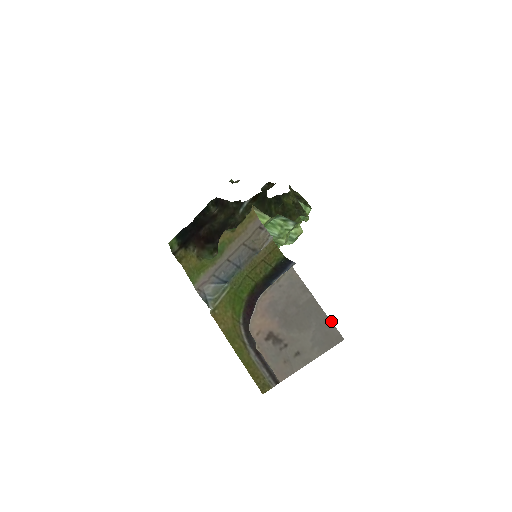
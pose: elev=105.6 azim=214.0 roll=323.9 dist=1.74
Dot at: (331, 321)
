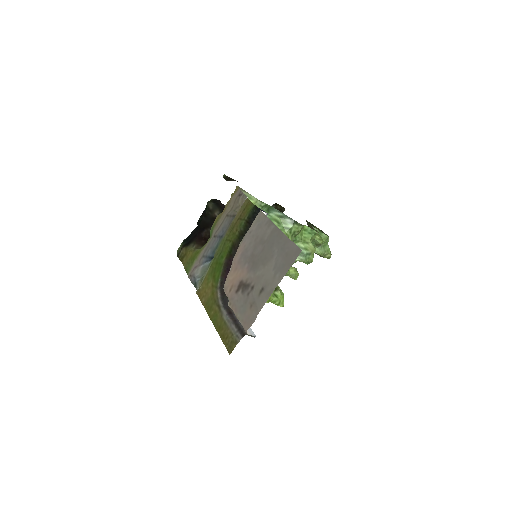
Dot at: occluded
